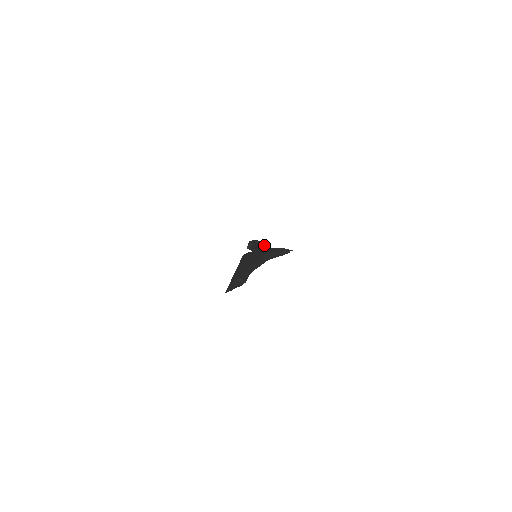
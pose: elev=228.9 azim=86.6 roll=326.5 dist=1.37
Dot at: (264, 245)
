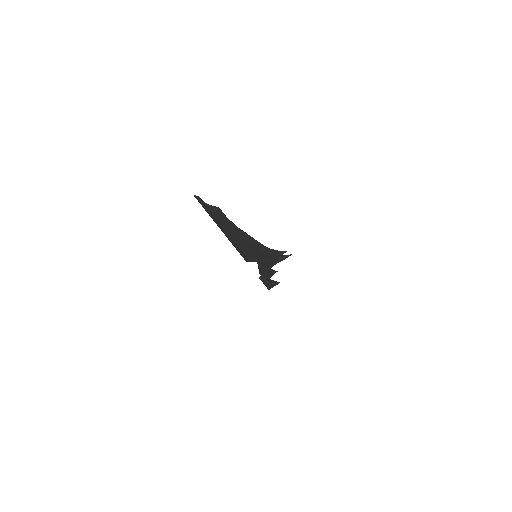
Dot at: occluded
